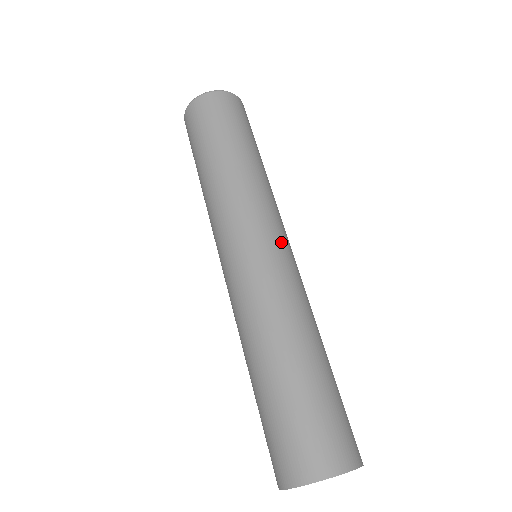
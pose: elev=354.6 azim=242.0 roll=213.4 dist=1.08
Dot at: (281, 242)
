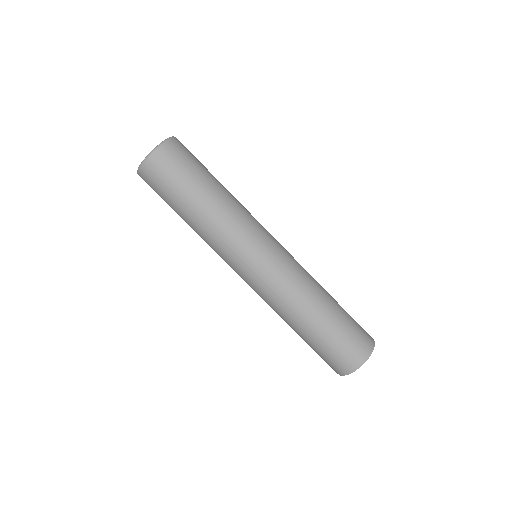
Dot at: (276, 240)
